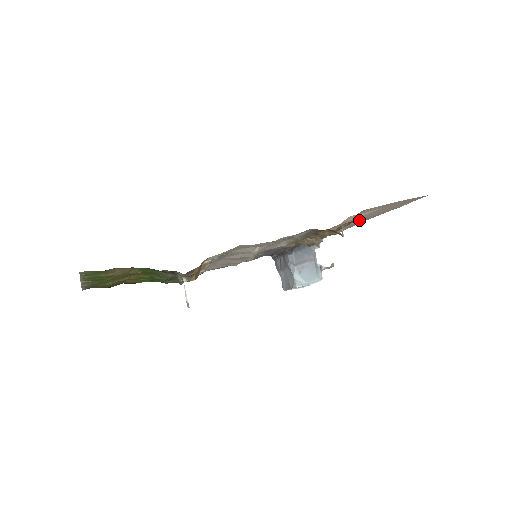
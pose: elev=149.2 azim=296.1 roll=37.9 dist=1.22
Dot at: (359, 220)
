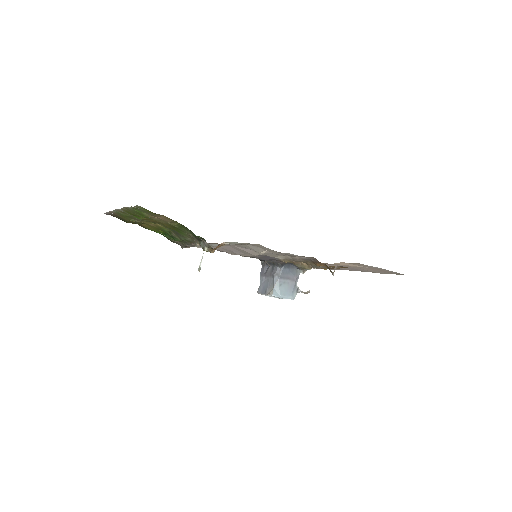
Dot at: occluded
